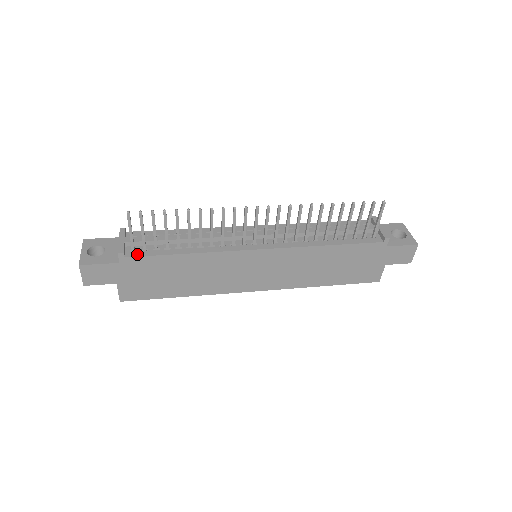
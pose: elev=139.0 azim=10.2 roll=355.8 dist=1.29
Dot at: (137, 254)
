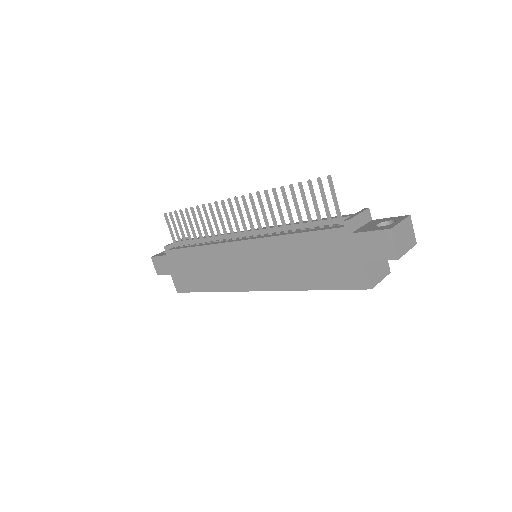
Dot at: (175, 248)
